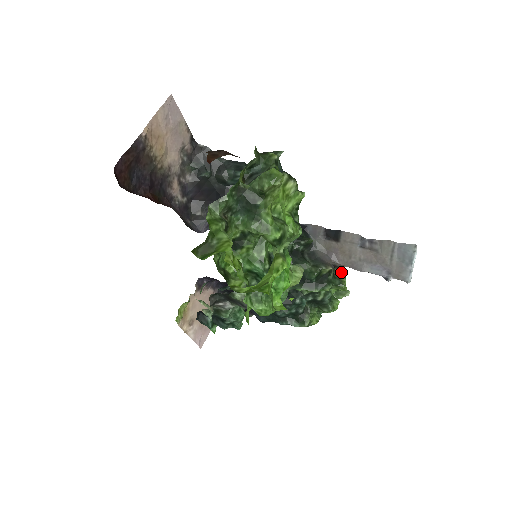
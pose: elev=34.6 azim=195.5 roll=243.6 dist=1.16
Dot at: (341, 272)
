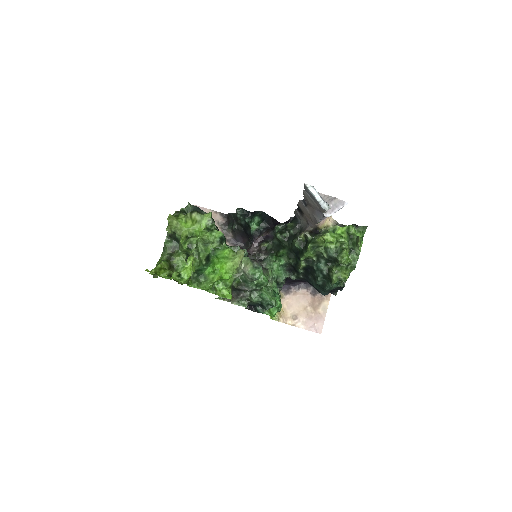
Dot at: (334, 228)
